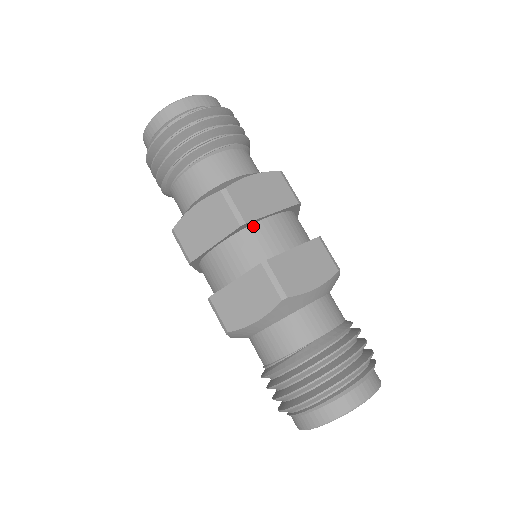
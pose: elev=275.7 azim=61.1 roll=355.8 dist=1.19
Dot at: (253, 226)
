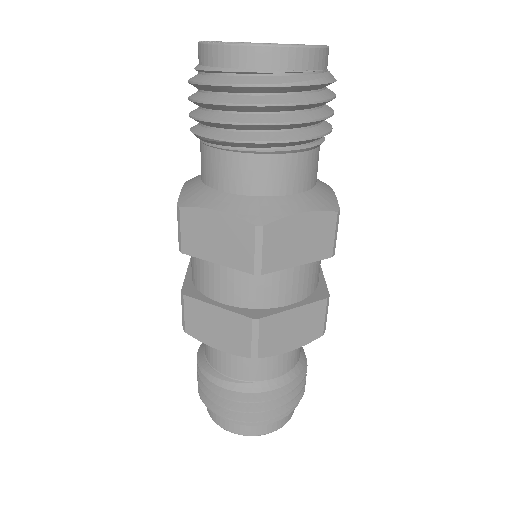
Dot at: occluded
